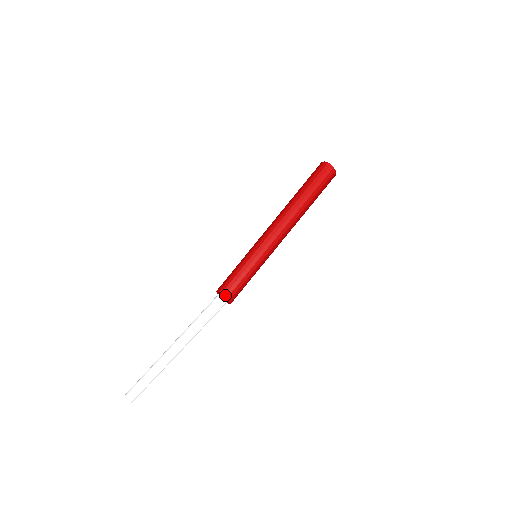
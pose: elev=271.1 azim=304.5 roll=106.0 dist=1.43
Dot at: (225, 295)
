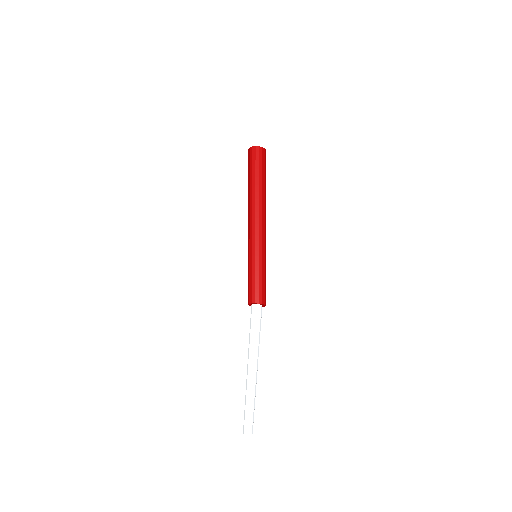
Dot at: (255, 302)
